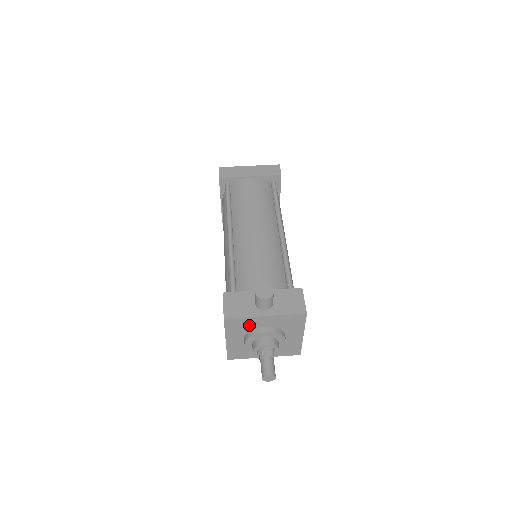
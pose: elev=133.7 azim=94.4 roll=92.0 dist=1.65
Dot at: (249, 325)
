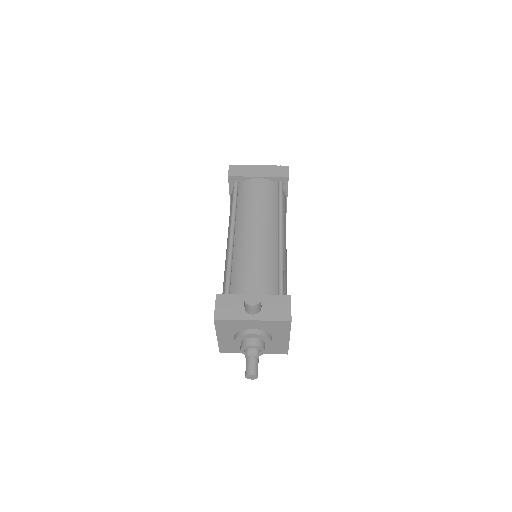
Dot at: (238, 326)
